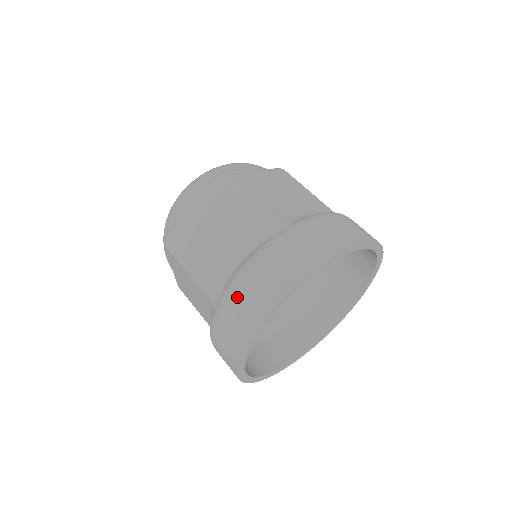
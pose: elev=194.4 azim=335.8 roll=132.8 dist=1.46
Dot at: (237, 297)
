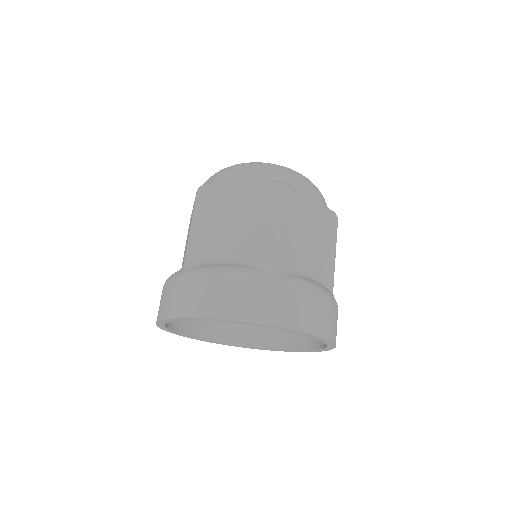
Dot at: (195, 284)
